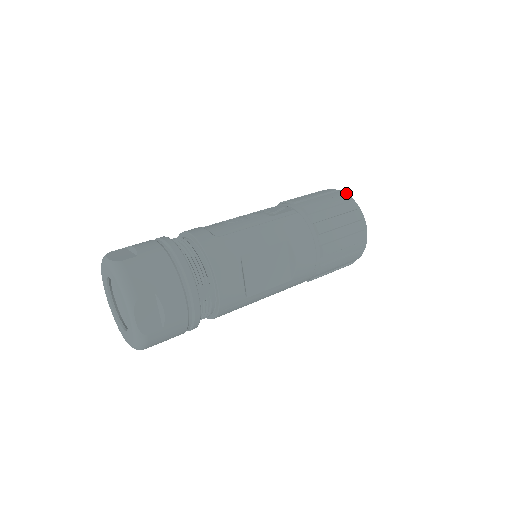
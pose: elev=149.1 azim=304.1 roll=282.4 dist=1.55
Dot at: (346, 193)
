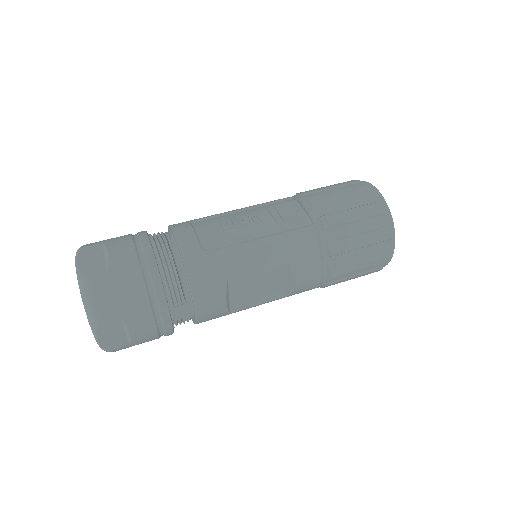
Dot at: (384, 199)
